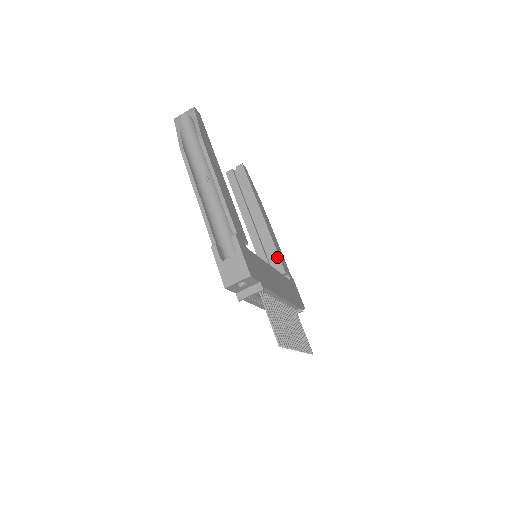
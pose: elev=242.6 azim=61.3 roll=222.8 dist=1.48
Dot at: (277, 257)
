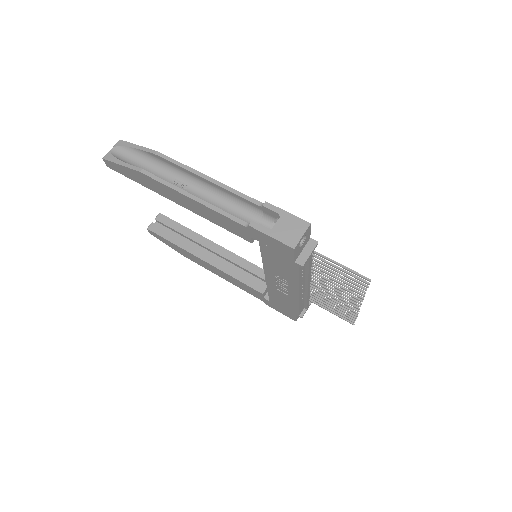
Dot at: (256, 268)
